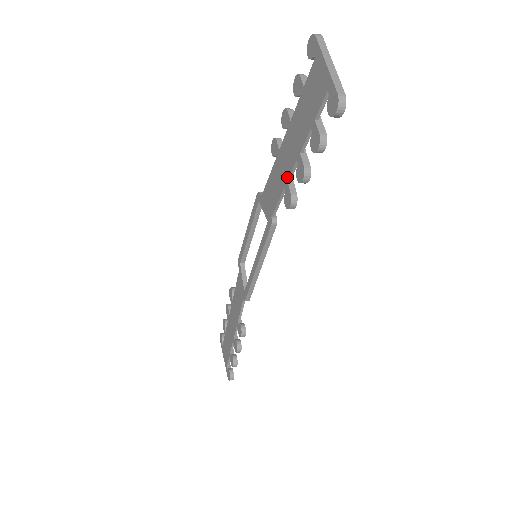
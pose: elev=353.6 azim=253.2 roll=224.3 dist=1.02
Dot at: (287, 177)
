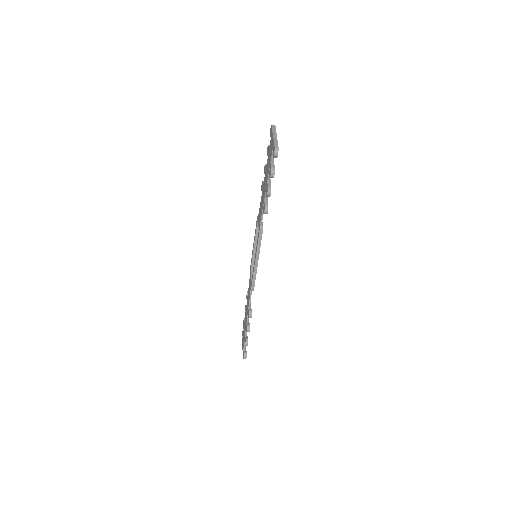
Dot at: (264, 197)
